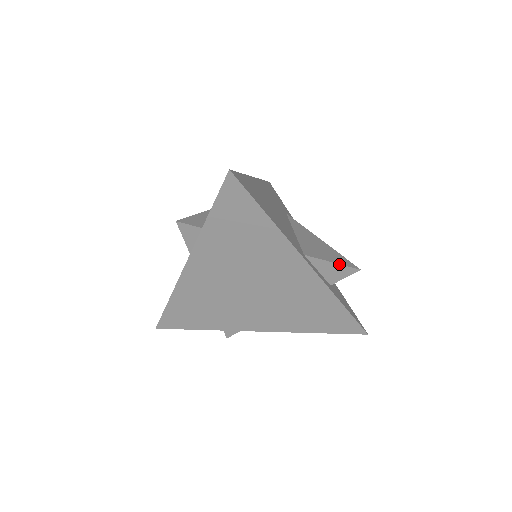
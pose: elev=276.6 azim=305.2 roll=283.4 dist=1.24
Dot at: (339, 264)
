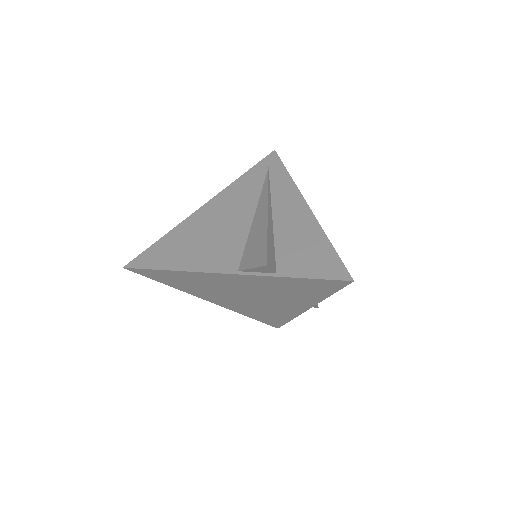
Dot at: occluded
